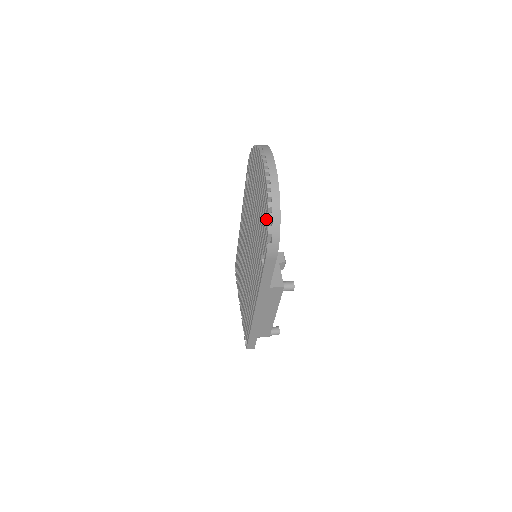
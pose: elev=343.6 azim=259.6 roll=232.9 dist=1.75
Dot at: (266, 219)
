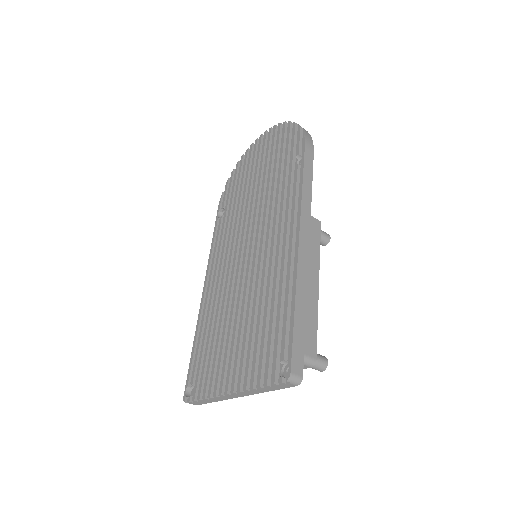
Dot at: (289, 133)
